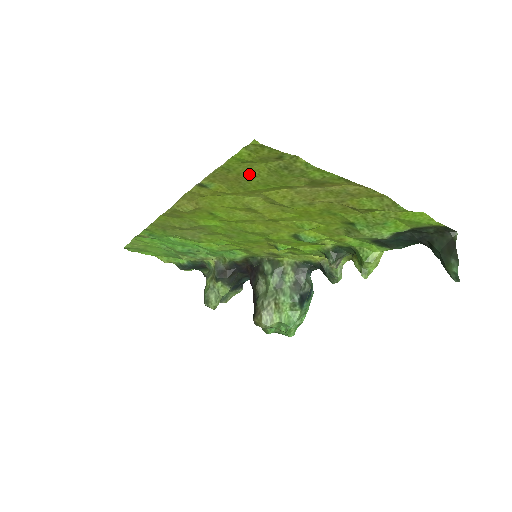
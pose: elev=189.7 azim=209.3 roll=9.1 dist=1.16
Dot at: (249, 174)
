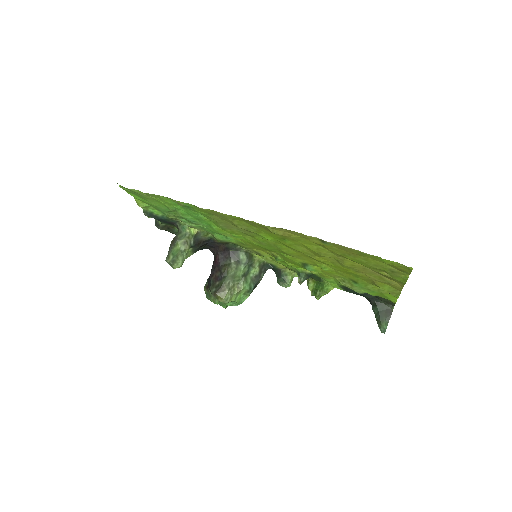
Dot at: (366, 258)
